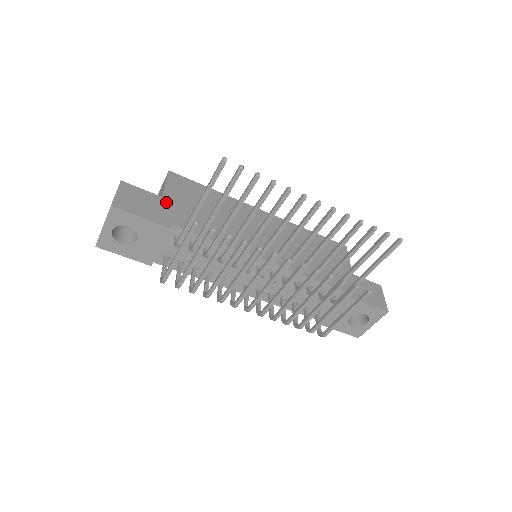
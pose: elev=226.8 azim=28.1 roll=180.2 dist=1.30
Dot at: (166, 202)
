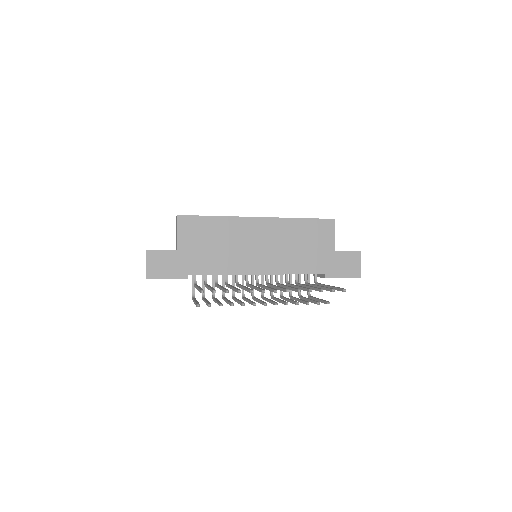
Dot at: (181, 254)
